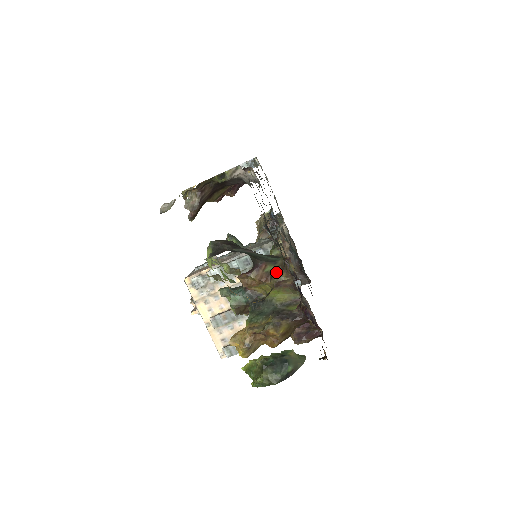
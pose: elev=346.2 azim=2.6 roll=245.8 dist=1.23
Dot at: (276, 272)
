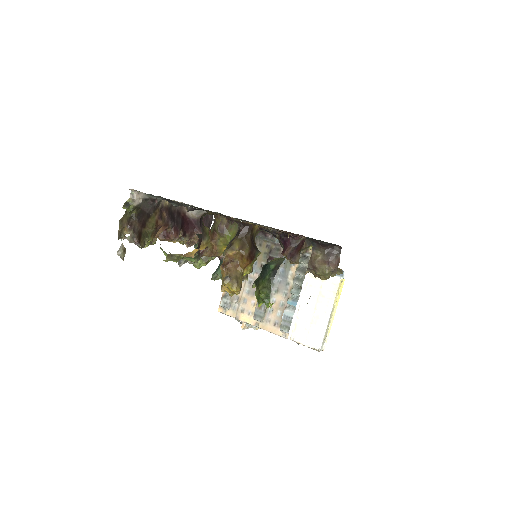
Dot at: (214, 225)
